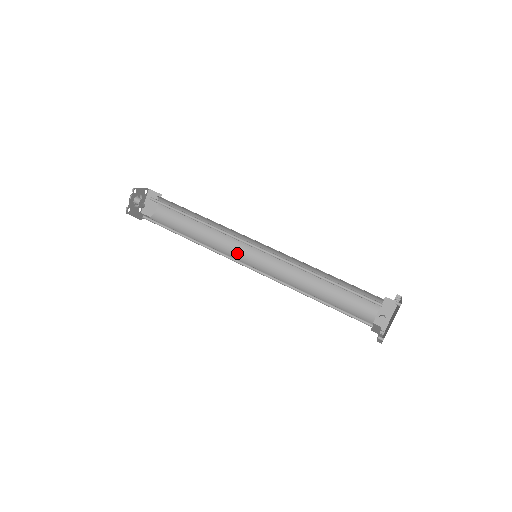
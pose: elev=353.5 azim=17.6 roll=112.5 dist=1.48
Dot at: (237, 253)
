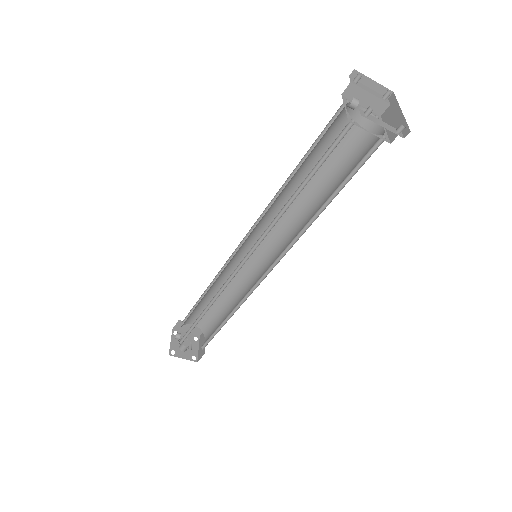
Dot at: (254, 285)
